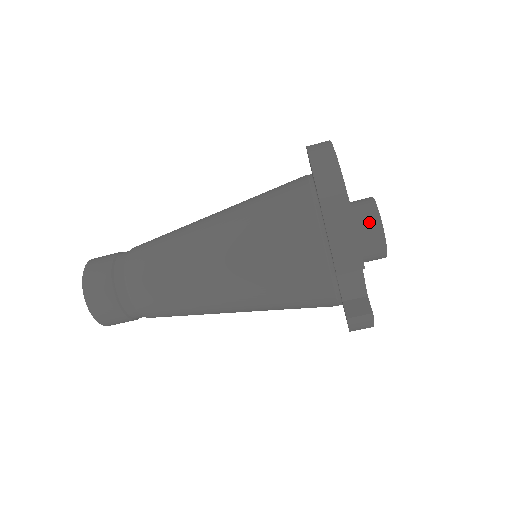
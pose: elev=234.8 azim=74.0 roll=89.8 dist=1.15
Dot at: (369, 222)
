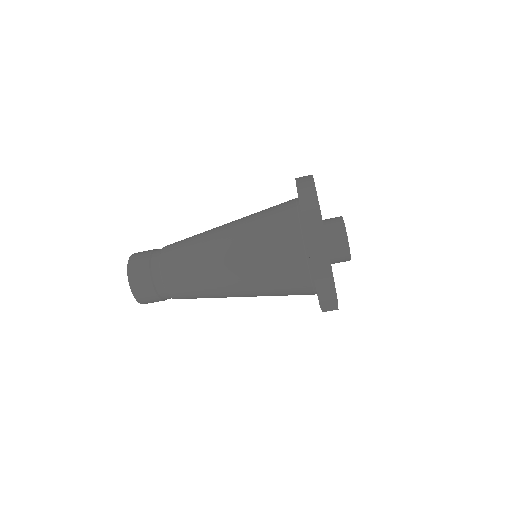
Dot at: (341, 251)
